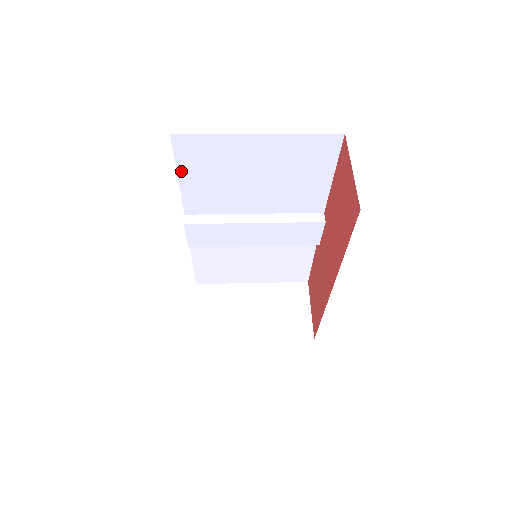
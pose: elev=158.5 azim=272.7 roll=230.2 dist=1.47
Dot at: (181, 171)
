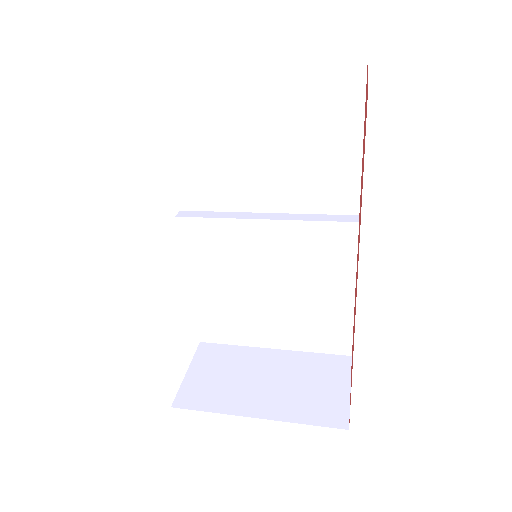
Dot at: (171, 132)
